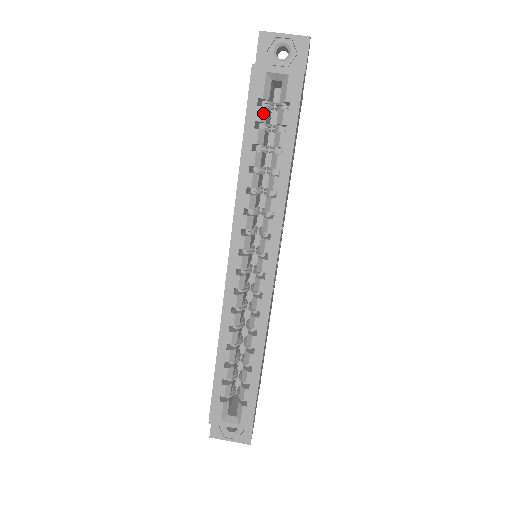
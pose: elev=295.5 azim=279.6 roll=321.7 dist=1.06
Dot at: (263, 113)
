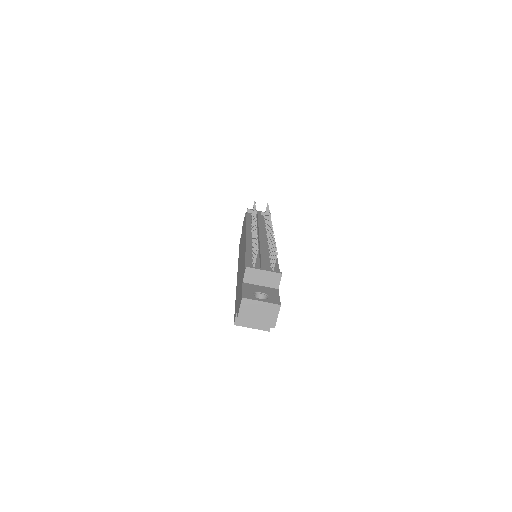
Dot at: occluded
